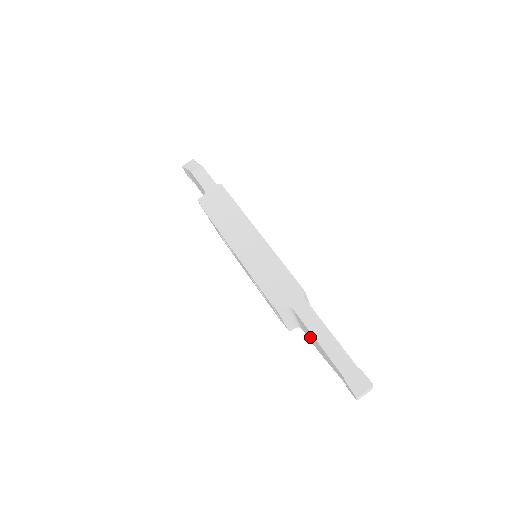
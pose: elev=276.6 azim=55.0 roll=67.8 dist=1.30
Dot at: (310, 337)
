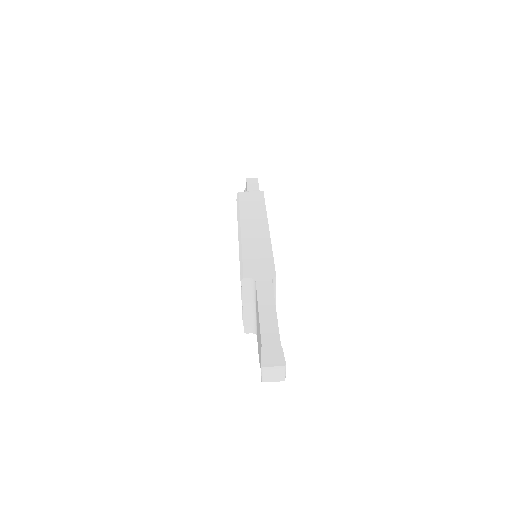
Dot at: occluded
